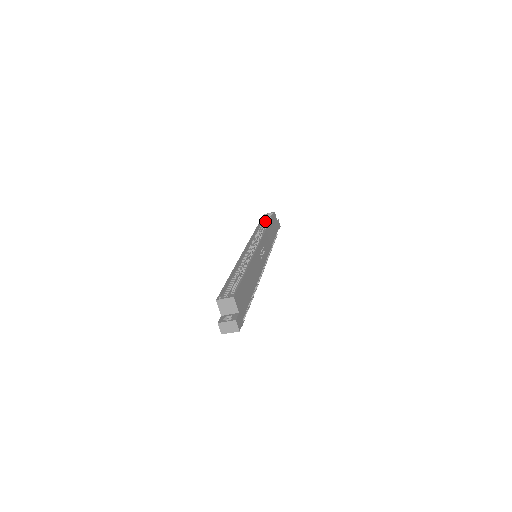
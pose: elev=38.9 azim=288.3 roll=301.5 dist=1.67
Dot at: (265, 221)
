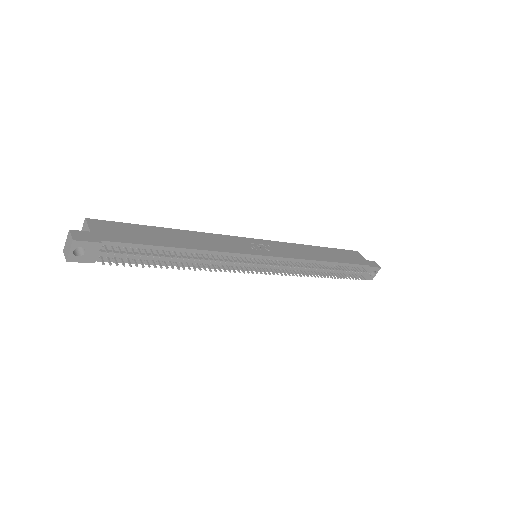
Dot at: occluded
